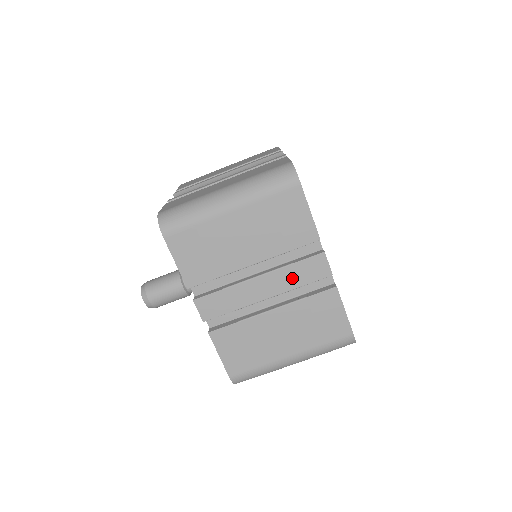
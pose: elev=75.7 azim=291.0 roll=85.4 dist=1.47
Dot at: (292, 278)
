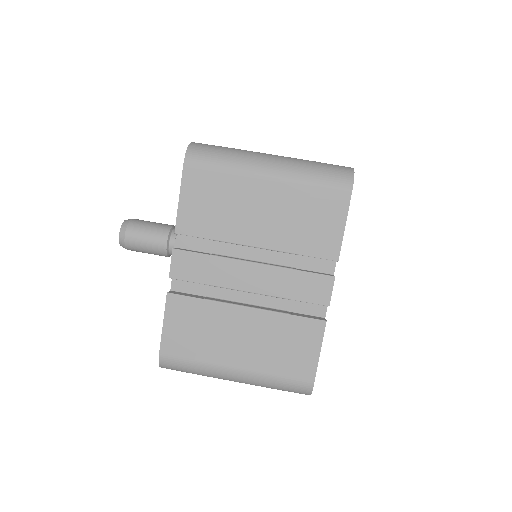
Dot at: (287, 285)
